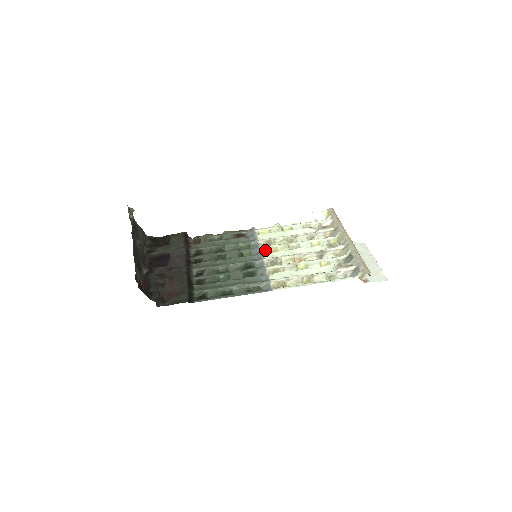
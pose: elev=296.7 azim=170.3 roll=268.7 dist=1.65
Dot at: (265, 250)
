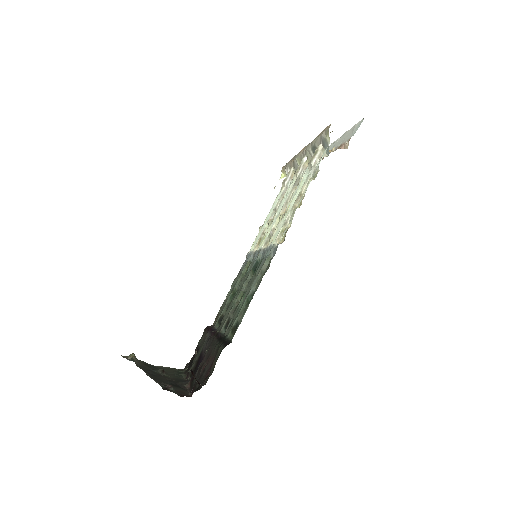
Dot at: occluded
